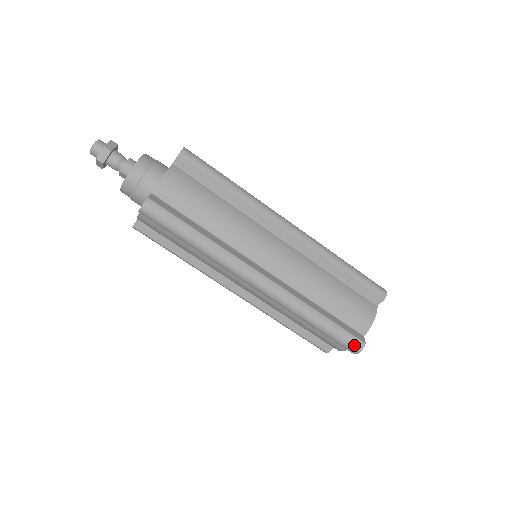
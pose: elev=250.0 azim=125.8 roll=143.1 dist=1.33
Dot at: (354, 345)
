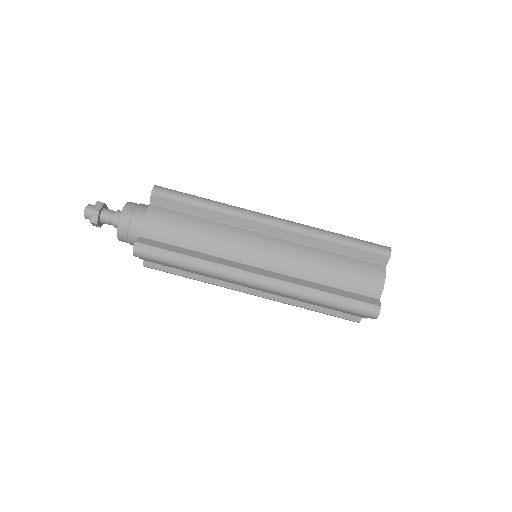
Dot at: (369, 311)
